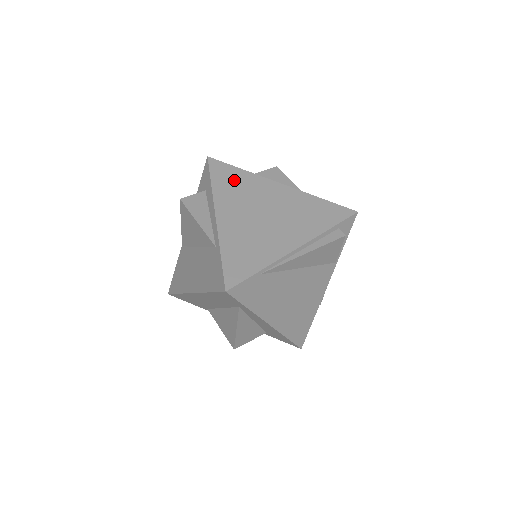
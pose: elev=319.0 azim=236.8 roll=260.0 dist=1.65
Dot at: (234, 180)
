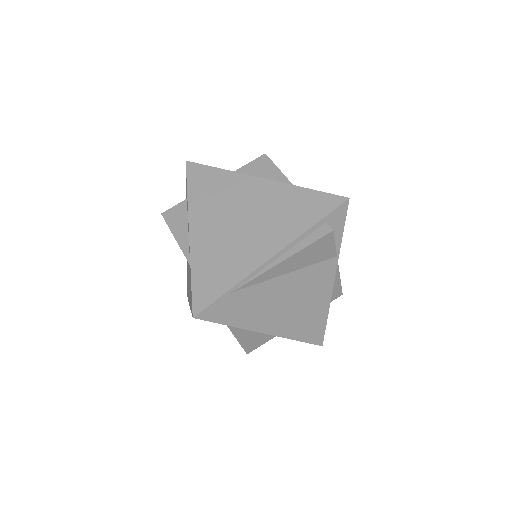
Dot at: (211, 184)
